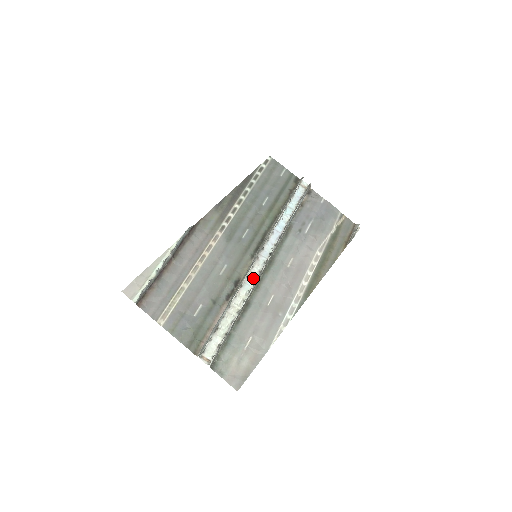
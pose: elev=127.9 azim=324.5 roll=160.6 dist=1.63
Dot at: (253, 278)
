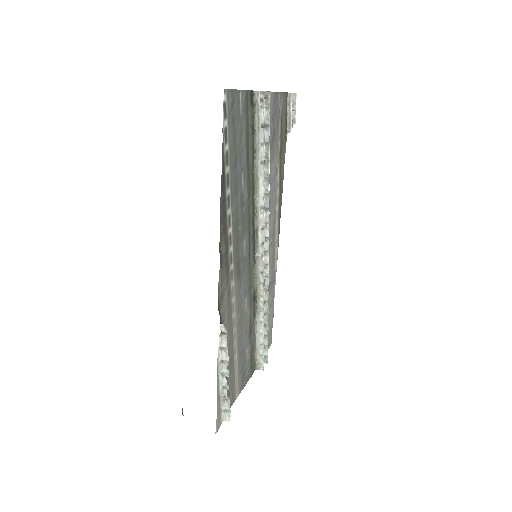
Dot at: occluded
